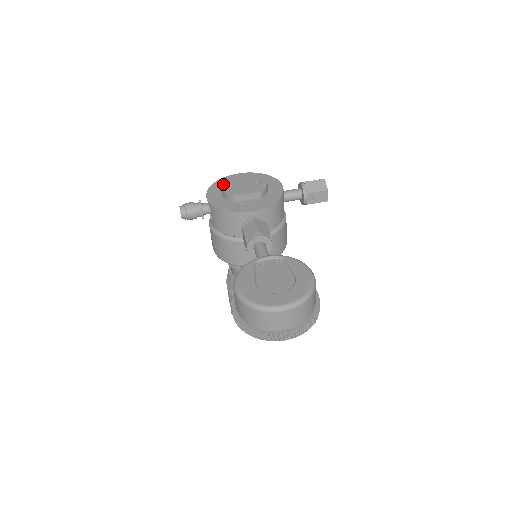
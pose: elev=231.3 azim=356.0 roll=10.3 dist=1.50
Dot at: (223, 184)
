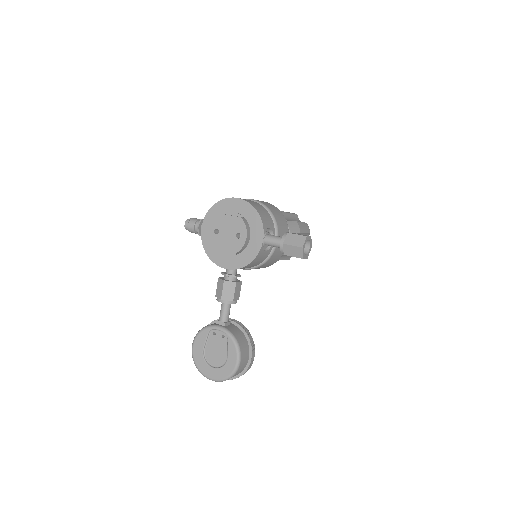
Dot at: (212, 225)
